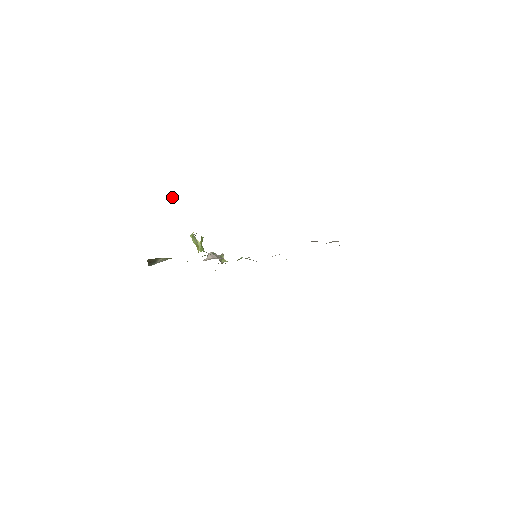
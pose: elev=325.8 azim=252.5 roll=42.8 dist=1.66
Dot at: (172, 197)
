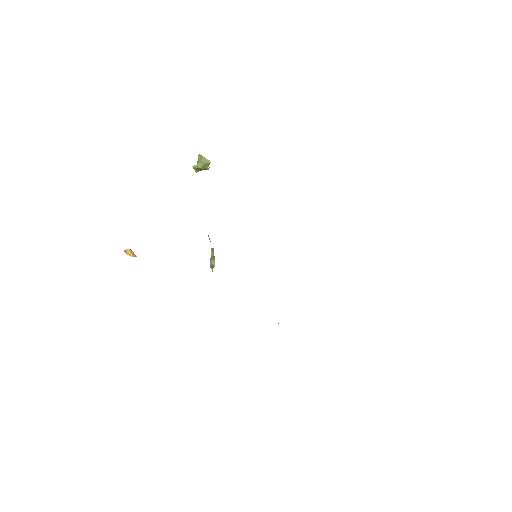
Dot at: (130, 252)
